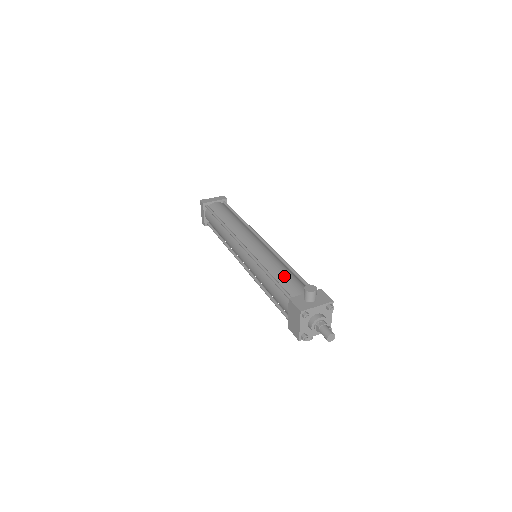
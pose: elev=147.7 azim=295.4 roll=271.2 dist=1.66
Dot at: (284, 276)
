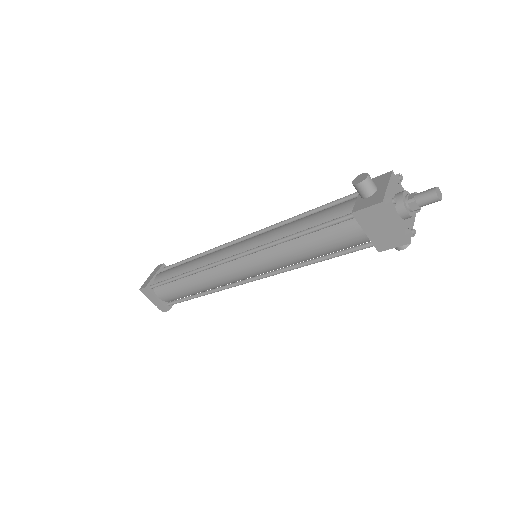
Dot at: (313, 218)
